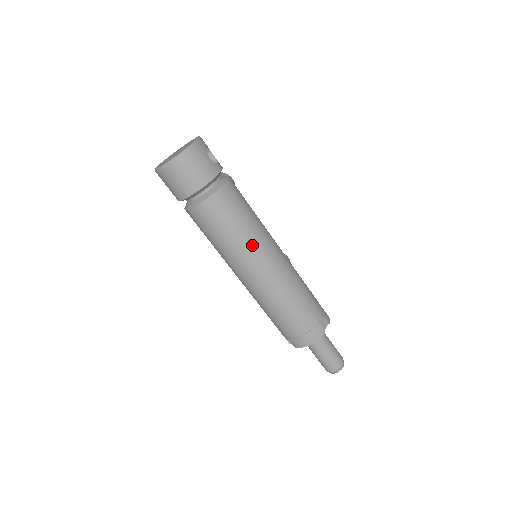
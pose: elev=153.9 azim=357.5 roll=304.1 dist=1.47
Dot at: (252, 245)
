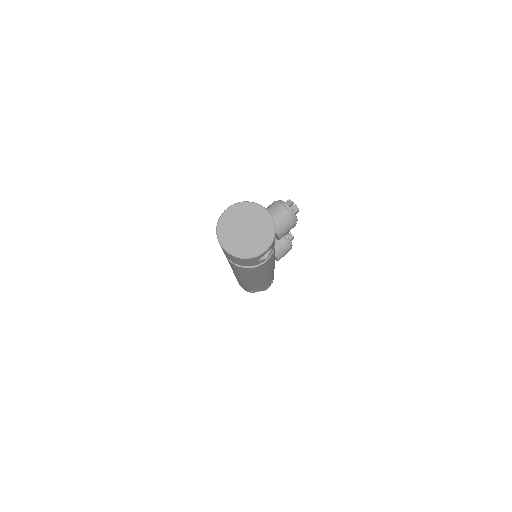
Dot at: (243, 277)
